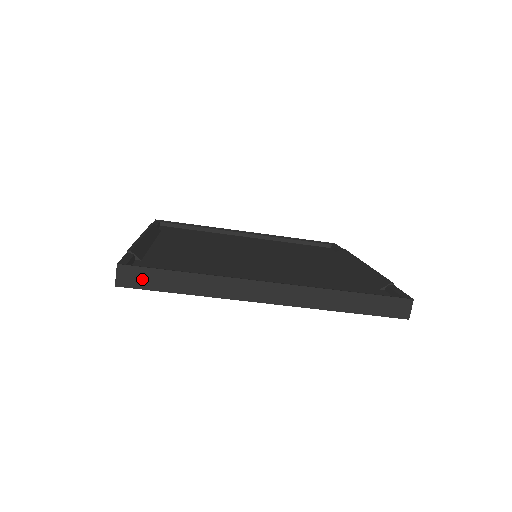
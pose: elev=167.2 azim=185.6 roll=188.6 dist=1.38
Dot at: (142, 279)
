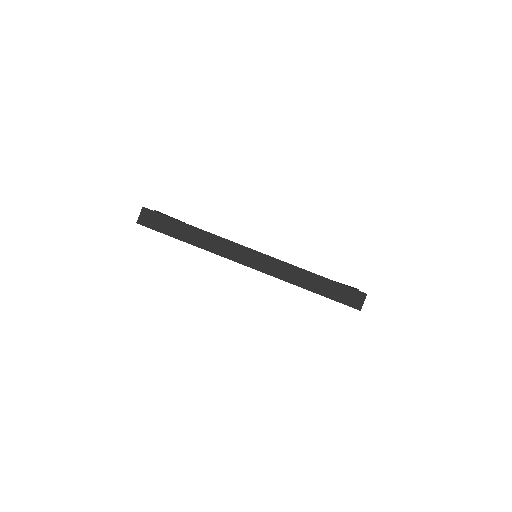
Dot at: (157, 222)
